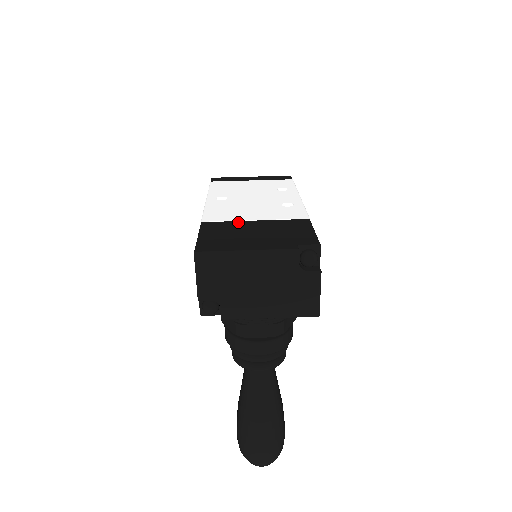
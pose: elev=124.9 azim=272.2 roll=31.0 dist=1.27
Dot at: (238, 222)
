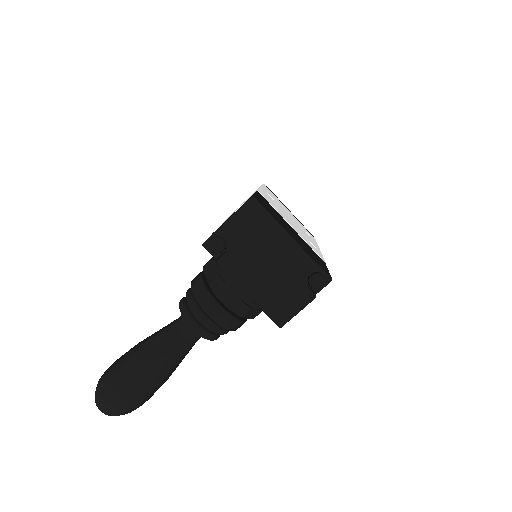
Dot at: (282, 216)
